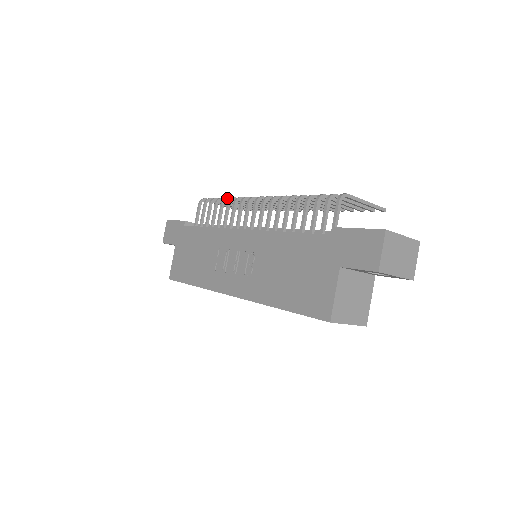
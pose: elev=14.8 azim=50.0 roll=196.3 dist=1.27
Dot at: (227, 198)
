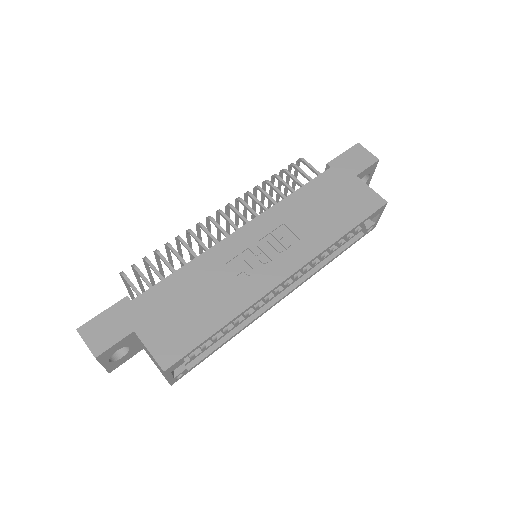
Dot at: (167, 243)
